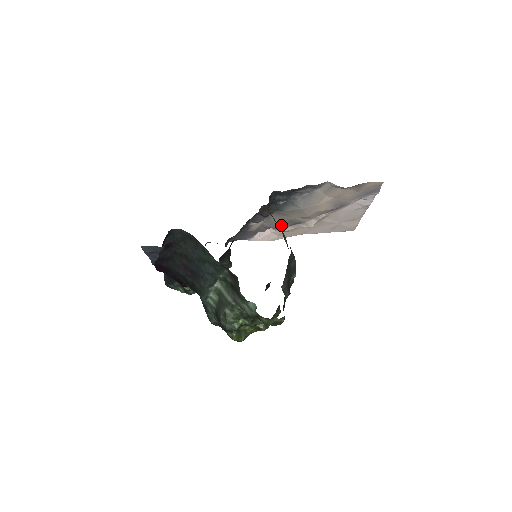
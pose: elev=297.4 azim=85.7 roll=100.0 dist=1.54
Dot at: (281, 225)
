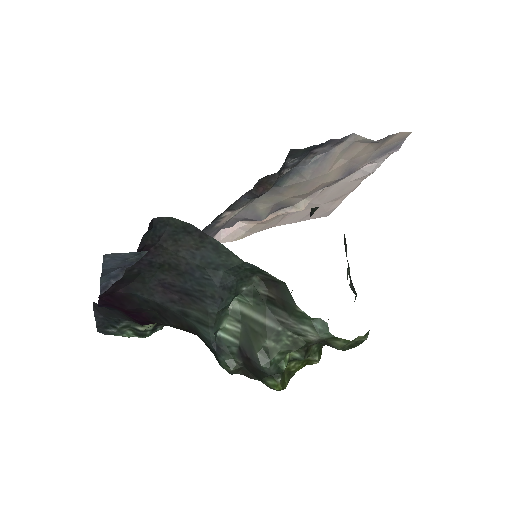
Dot at: (264, 212)
